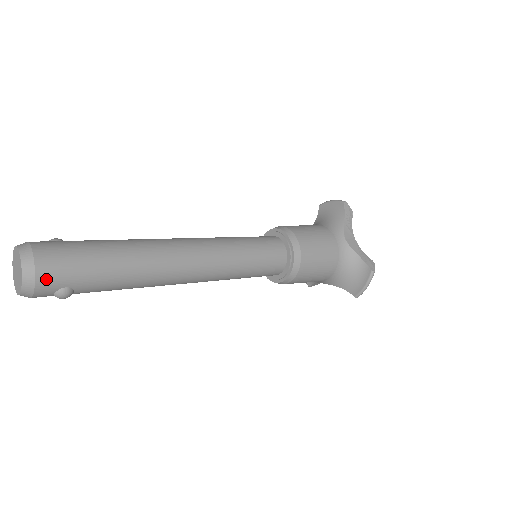
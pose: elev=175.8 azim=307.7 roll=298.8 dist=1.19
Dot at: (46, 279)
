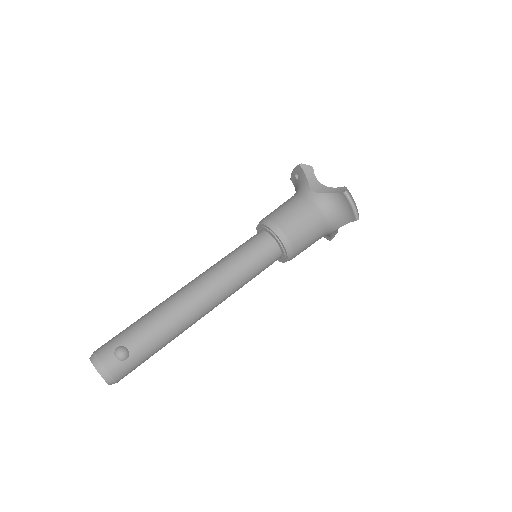
Dot at: occluded
